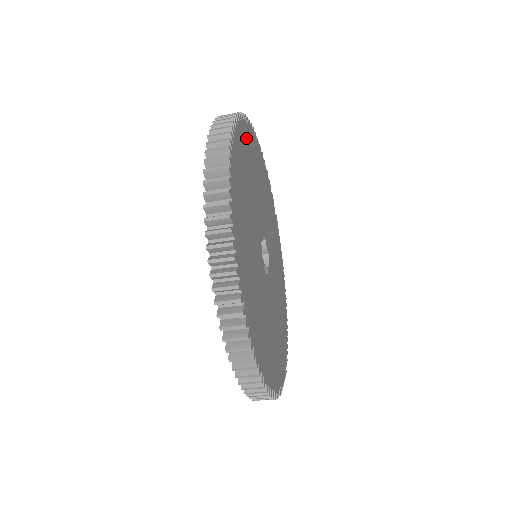
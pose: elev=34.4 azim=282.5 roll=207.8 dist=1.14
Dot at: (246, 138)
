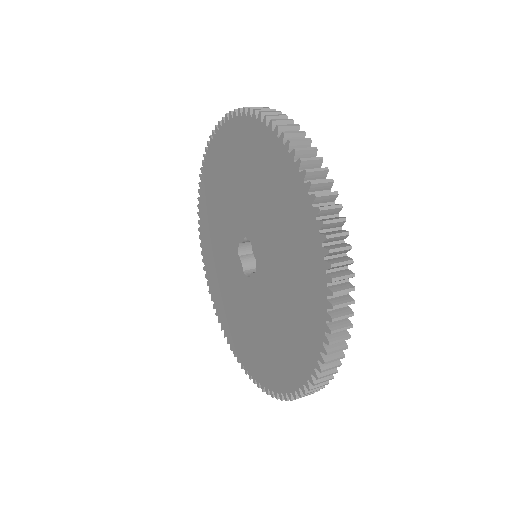
Dot at: occluded
